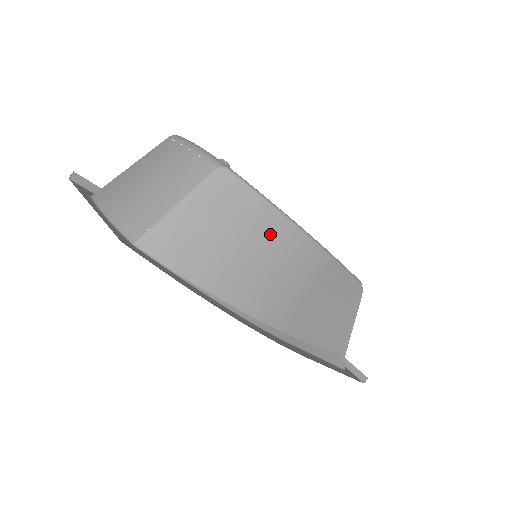
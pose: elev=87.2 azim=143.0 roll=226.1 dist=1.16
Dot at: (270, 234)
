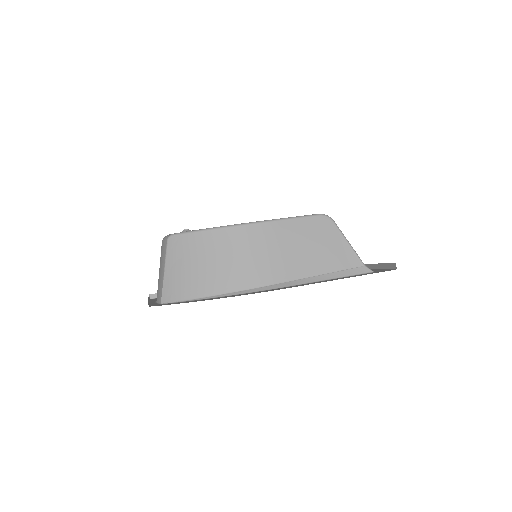
Dot at: (215, 244)
